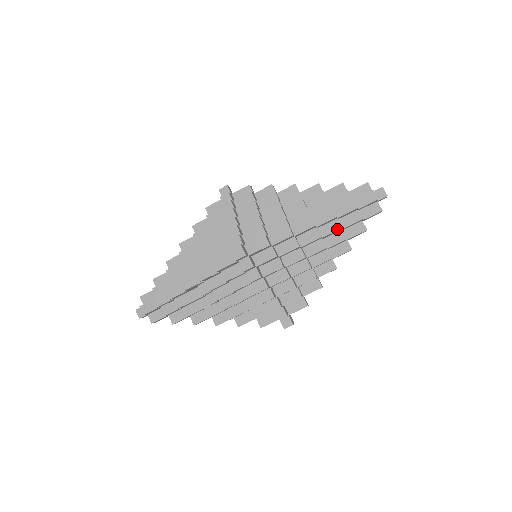
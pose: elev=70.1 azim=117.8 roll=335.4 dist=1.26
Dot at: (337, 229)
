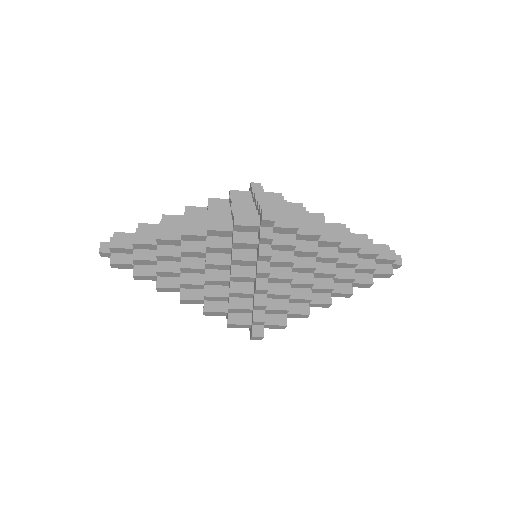
Dot at: occluded
